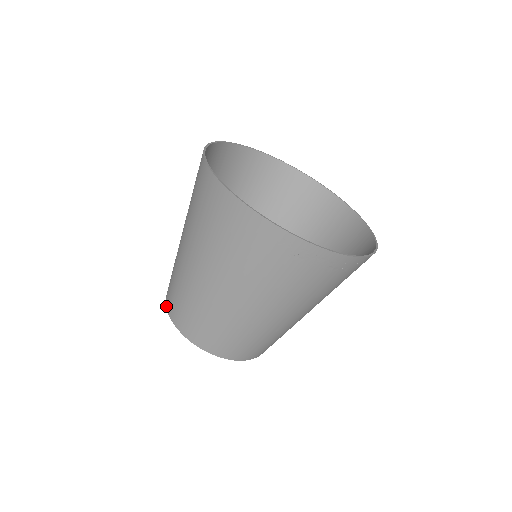
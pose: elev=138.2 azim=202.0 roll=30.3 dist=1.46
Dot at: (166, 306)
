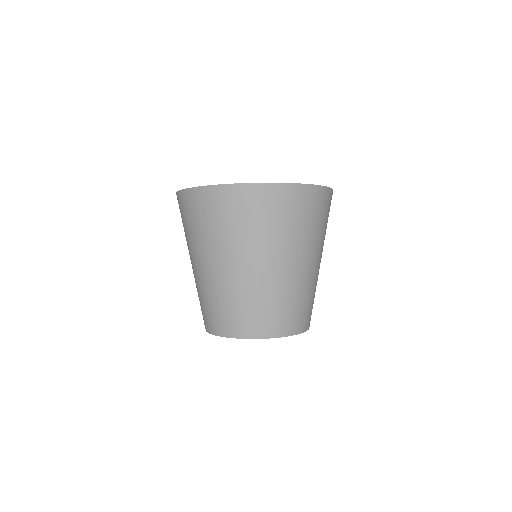
Dot at: (227, 336)
